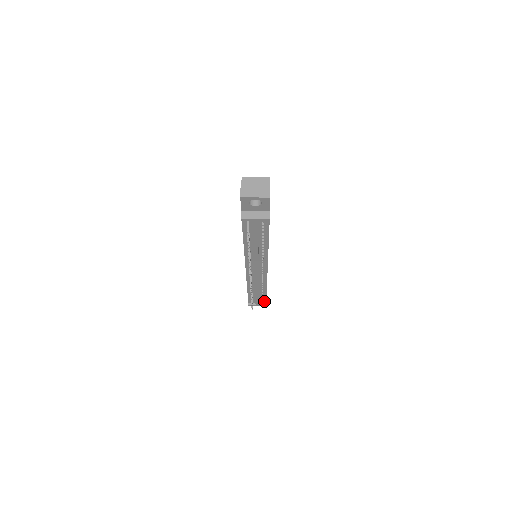
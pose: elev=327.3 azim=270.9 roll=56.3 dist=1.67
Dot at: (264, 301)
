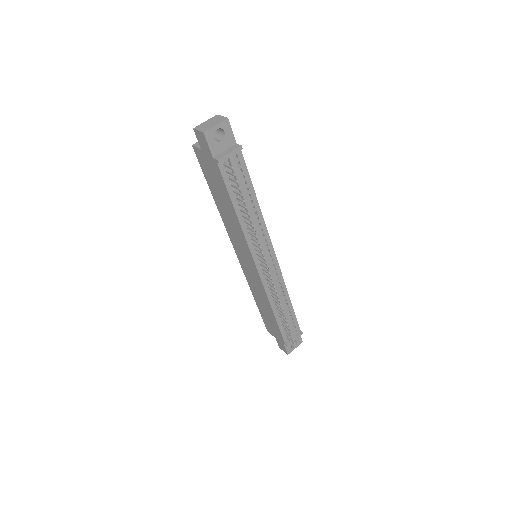
Dot at: (297, 329)
